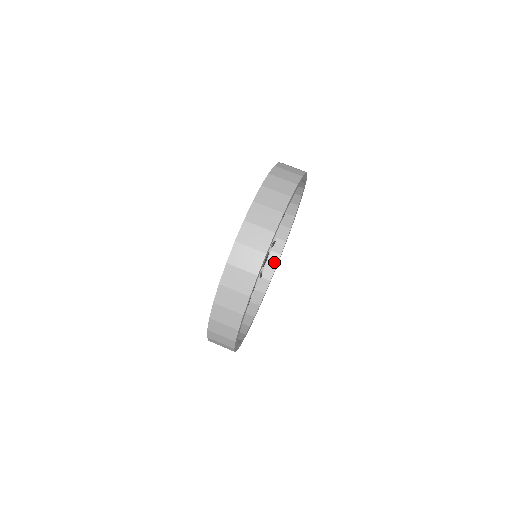
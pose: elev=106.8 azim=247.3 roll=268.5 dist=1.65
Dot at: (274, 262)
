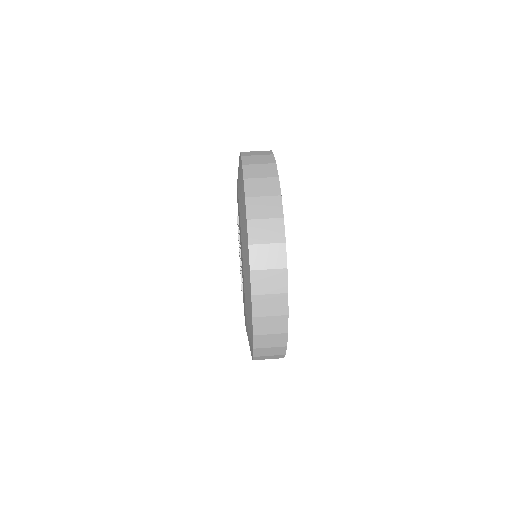
Dot at: occluded
